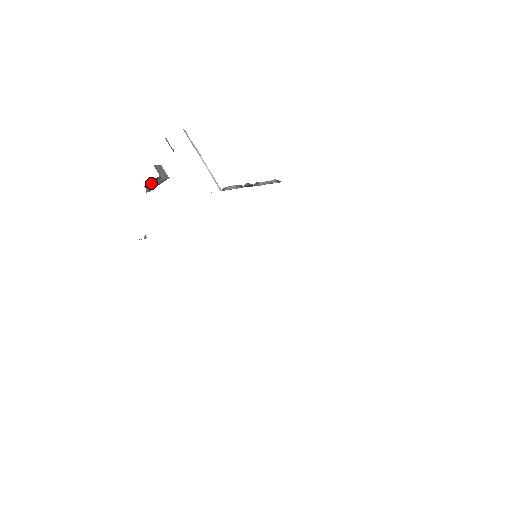
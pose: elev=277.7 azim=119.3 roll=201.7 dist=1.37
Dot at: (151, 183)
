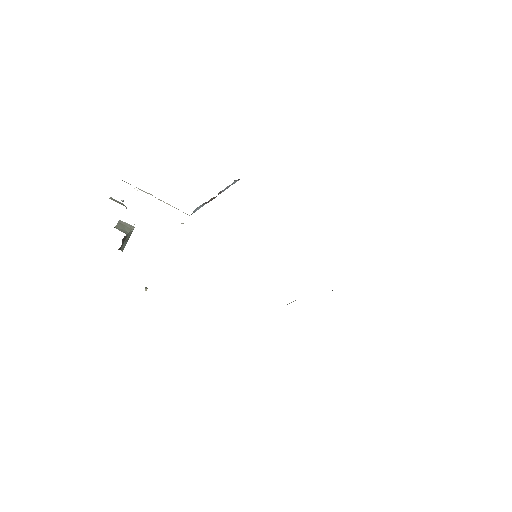
Dot at: (122, 244)
